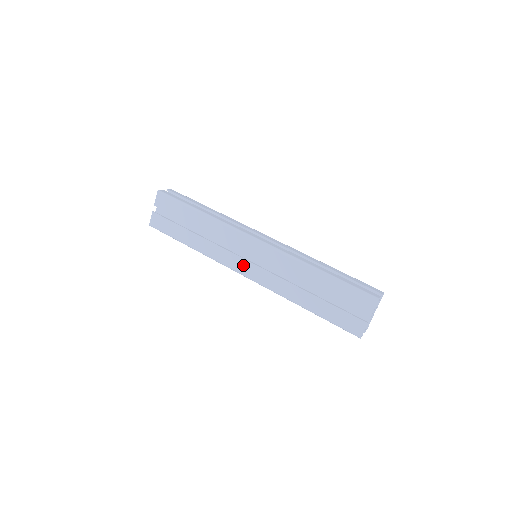
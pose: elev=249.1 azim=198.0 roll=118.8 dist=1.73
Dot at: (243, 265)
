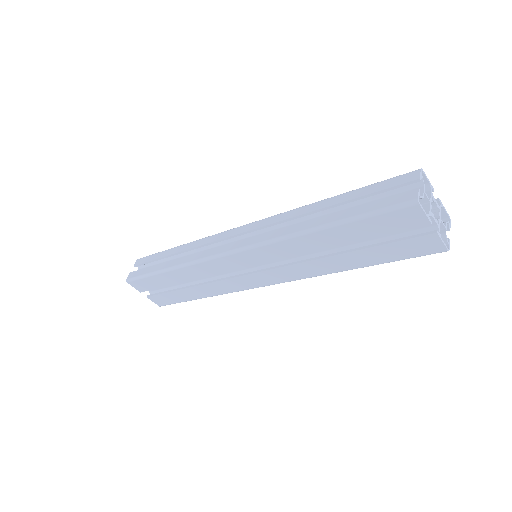
Dot at: (254, 280)
